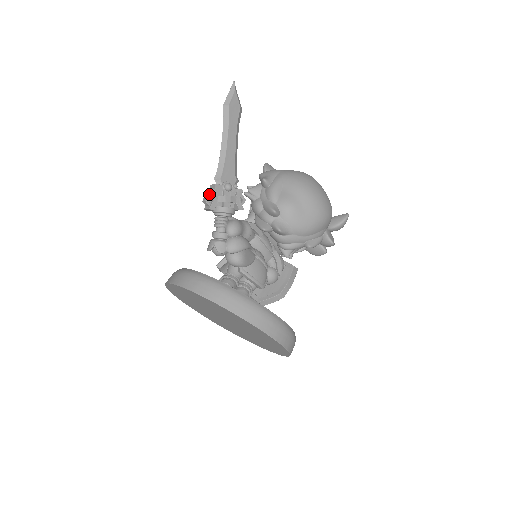
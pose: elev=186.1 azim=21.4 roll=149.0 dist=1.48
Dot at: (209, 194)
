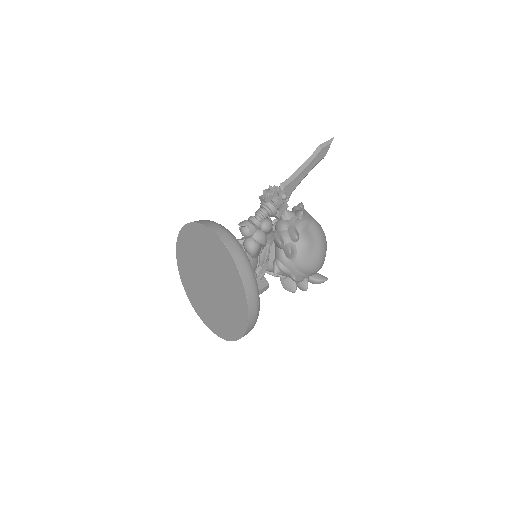
Dot at: (272, 190)
